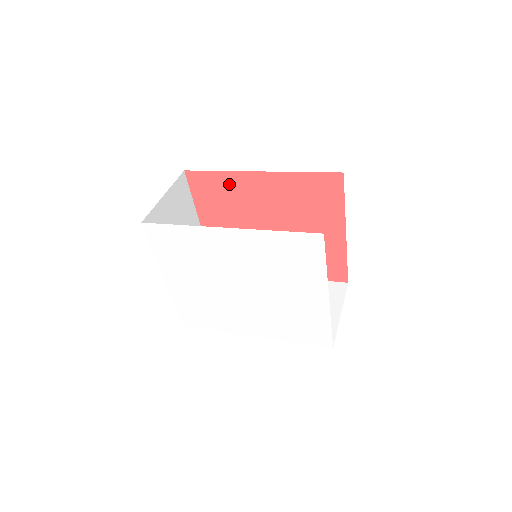
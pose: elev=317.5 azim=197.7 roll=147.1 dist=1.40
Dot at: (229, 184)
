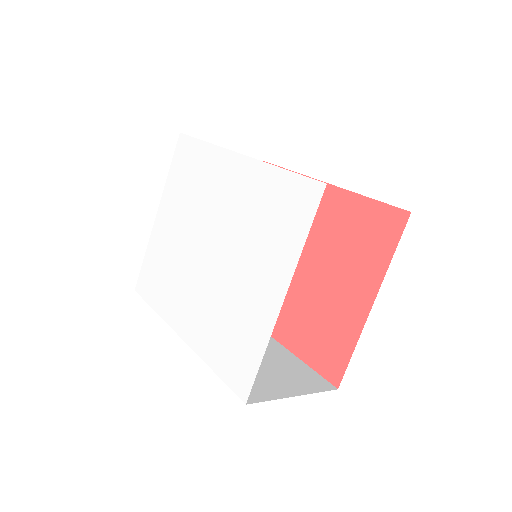
Dot at: occluded
